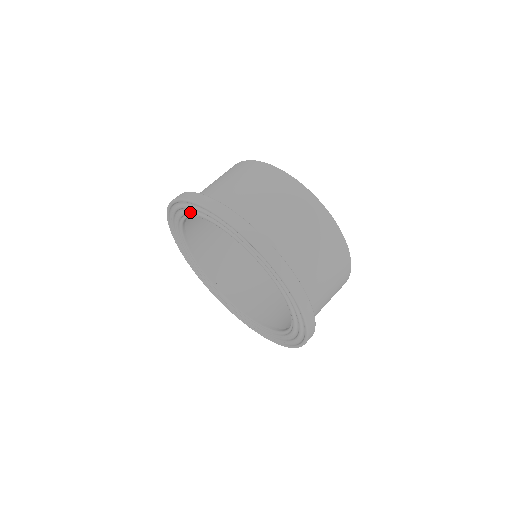
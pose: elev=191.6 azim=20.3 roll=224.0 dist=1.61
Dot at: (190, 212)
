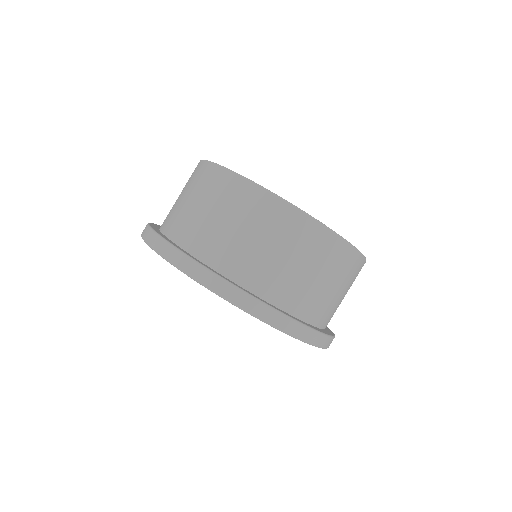
Dot at: occluded
